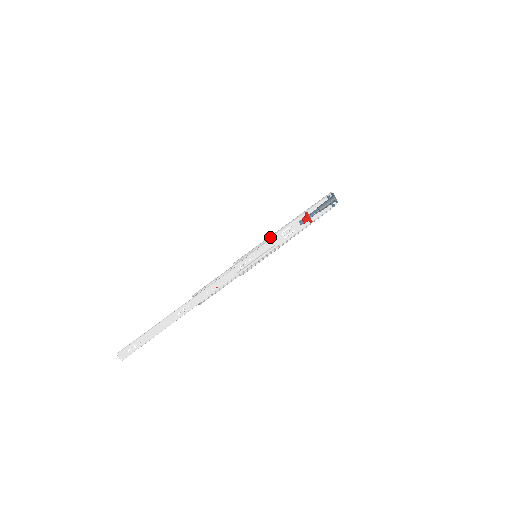
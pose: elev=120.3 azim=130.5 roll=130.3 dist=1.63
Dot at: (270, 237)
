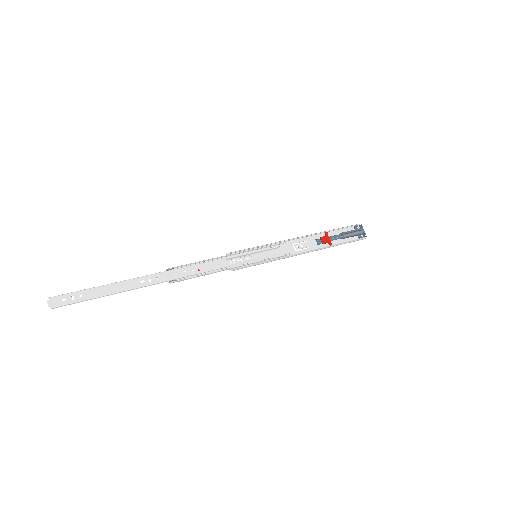
Dot at: (277, 242)
